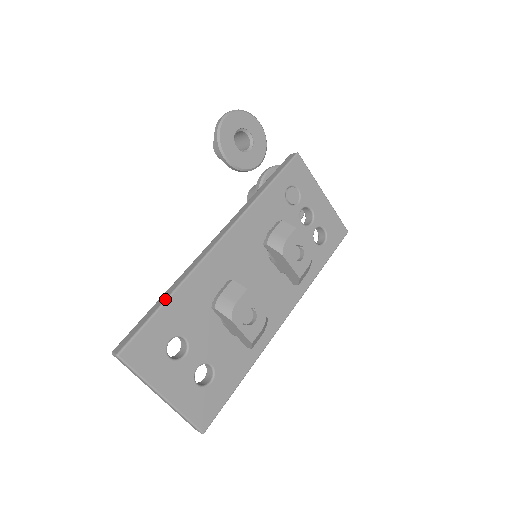
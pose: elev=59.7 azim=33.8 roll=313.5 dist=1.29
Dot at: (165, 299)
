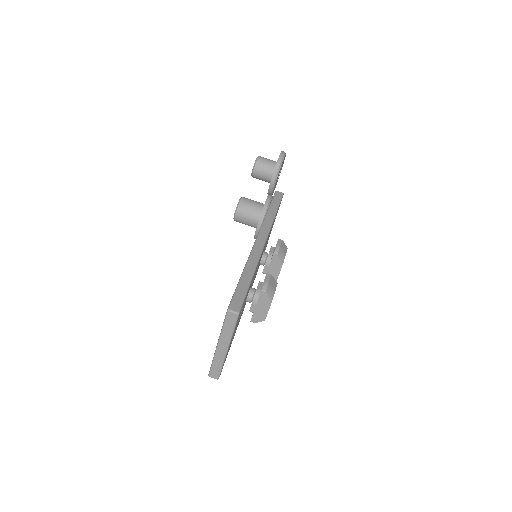
Dot at: (252, 277)
